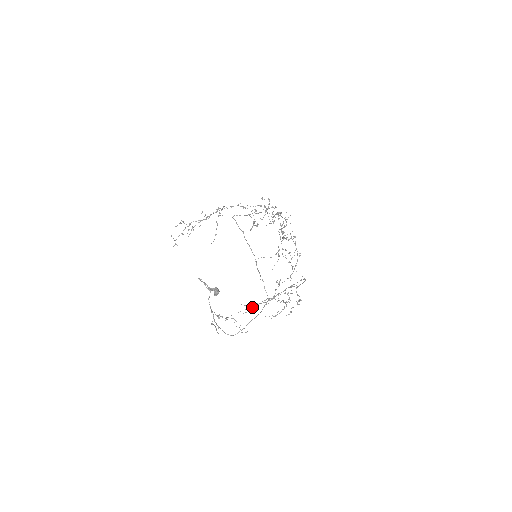
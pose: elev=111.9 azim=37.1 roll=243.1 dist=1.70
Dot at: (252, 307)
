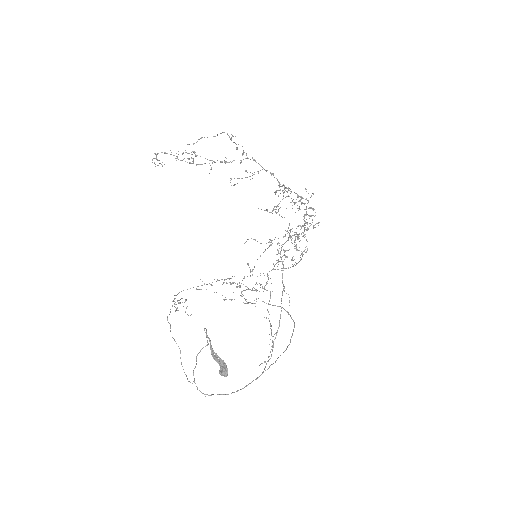
Dot at: occluded
